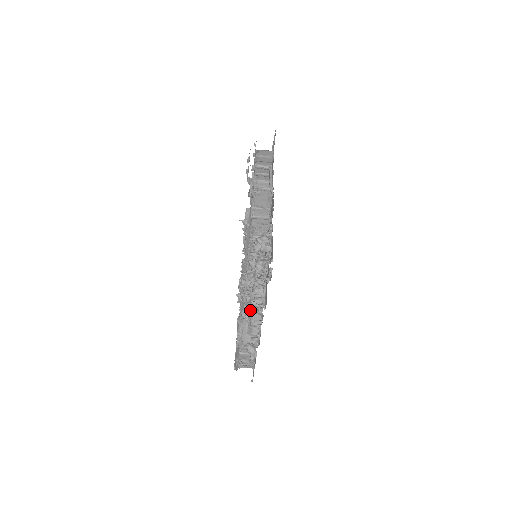
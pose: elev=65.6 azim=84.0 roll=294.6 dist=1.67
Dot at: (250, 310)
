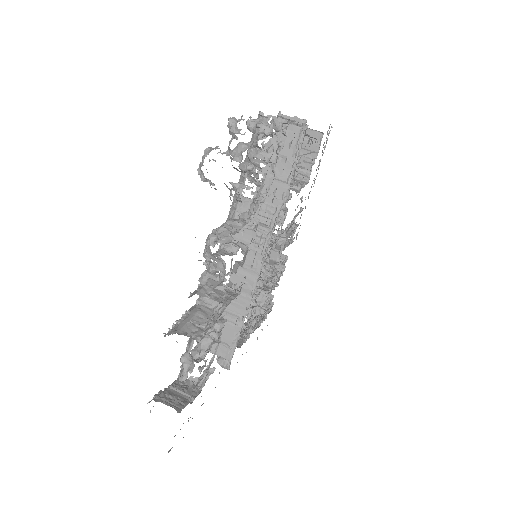
Dot at: (206, 240)
